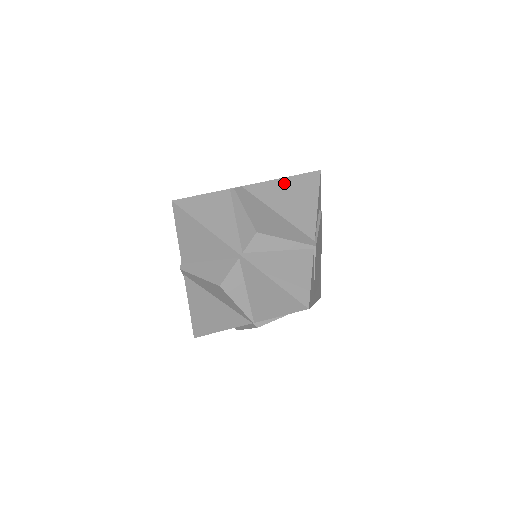
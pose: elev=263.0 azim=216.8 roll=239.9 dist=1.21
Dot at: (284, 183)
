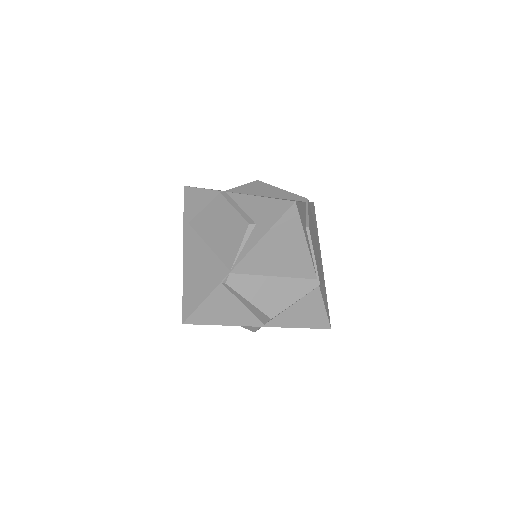
Dot at: (266, 243)
